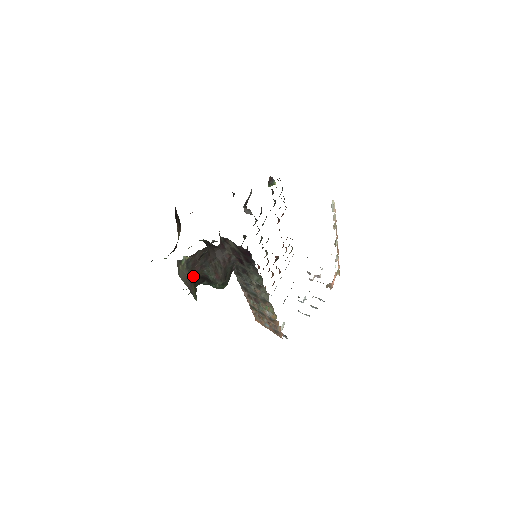
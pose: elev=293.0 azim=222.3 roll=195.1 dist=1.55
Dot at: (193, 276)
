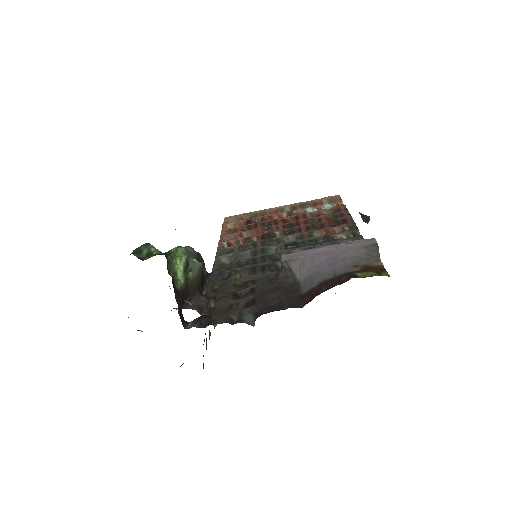
Dot at: occluded
